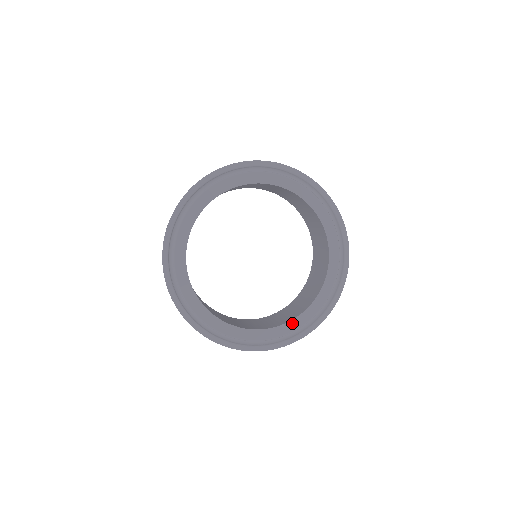
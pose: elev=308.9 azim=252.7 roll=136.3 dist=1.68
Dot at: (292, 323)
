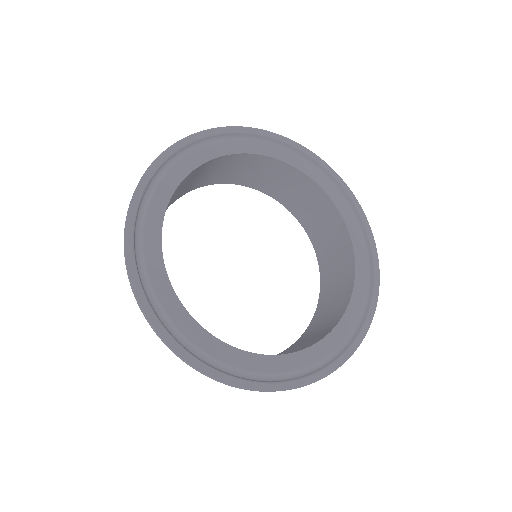
Dot at: (335, 333)
